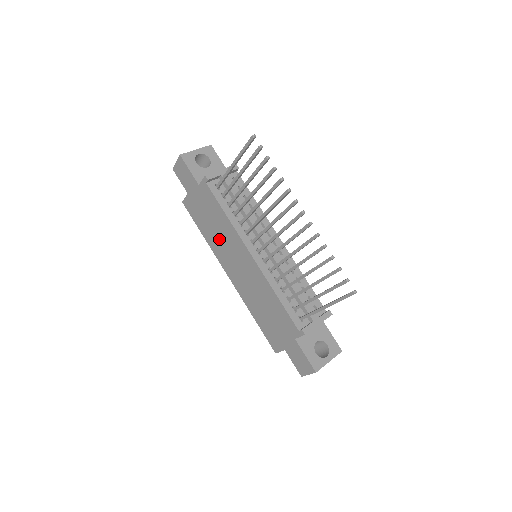
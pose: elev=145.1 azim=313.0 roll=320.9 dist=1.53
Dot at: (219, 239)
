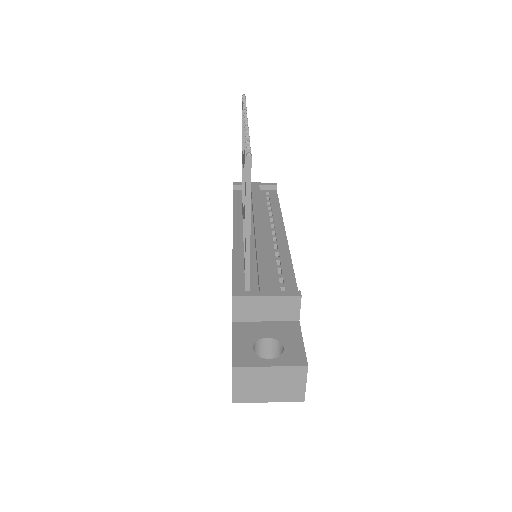
Dot at: occluded
